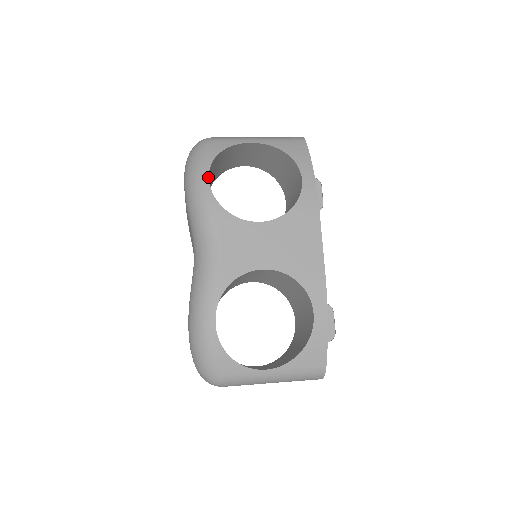
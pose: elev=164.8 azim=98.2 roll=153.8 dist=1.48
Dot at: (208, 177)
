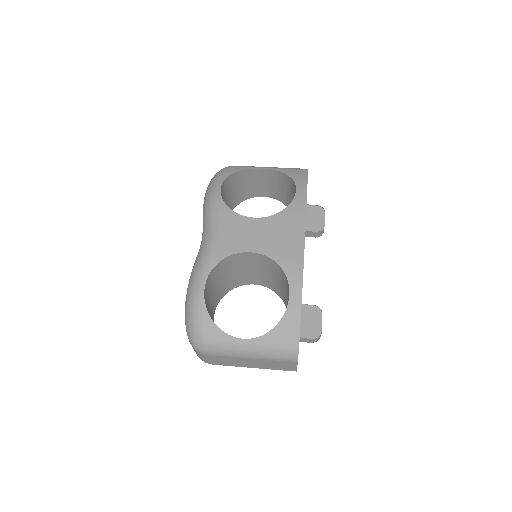
Dot at: (221, 186)
